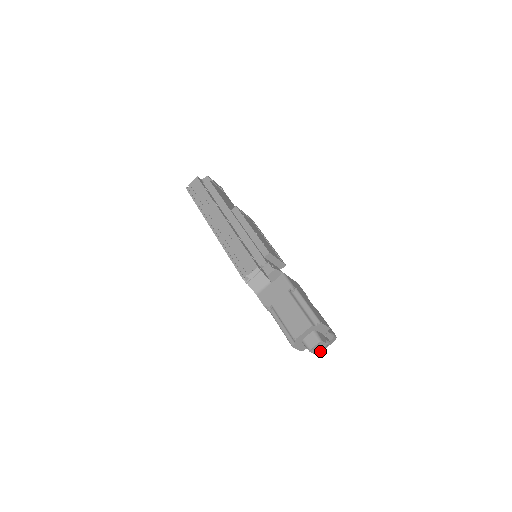
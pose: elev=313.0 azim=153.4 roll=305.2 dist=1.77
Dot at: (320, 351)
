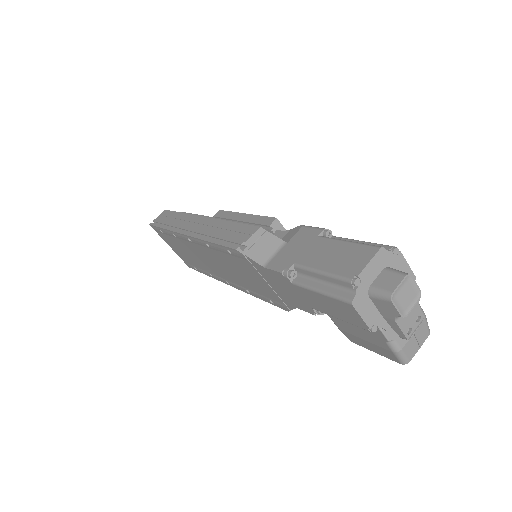
Dot at: (406, 359)
